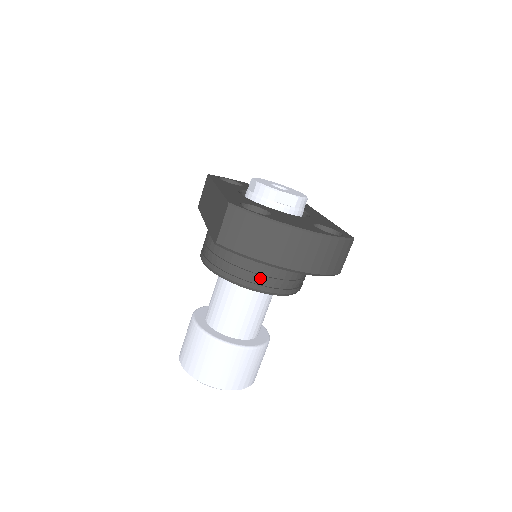
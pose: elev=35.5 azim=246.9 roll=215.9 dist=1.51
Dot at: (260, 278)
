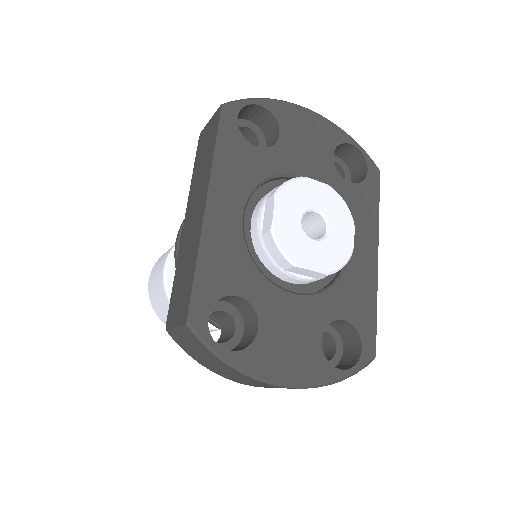
Dot at: occluded
